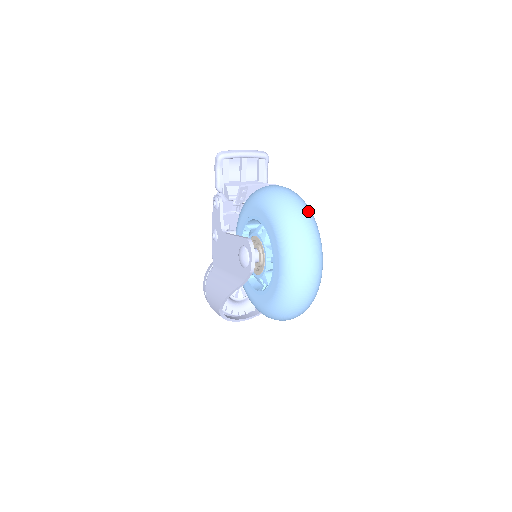
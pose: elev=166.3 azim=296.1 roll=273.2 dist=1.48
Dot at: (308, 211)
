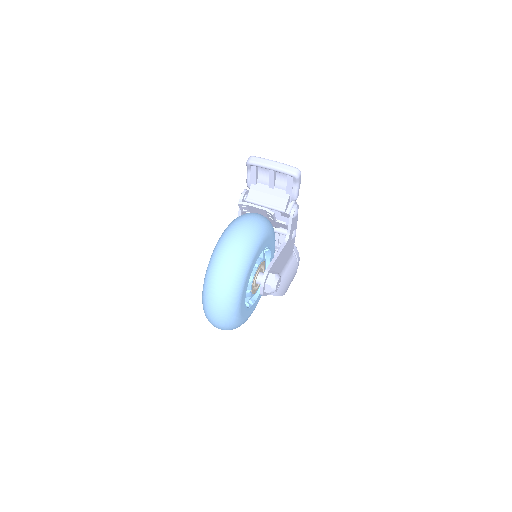
Dot at: (231, 269)
